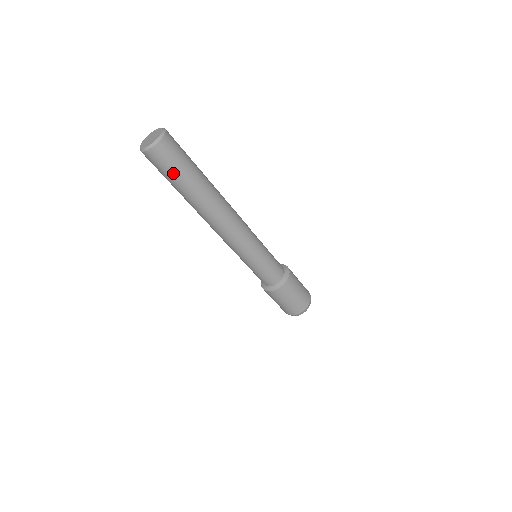
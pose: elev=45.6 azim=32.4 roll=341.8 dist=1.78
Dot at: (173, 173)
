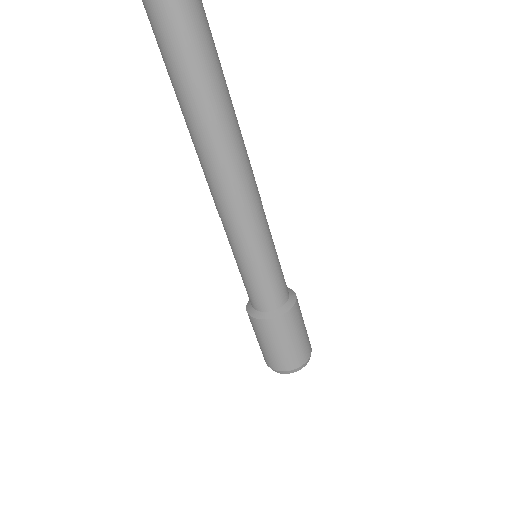
Dot at: (206, 37)
